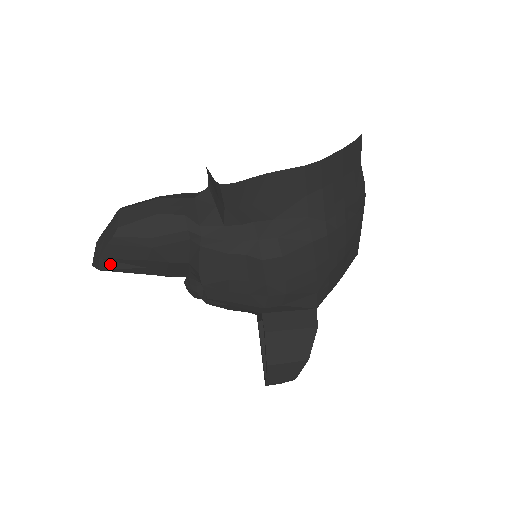
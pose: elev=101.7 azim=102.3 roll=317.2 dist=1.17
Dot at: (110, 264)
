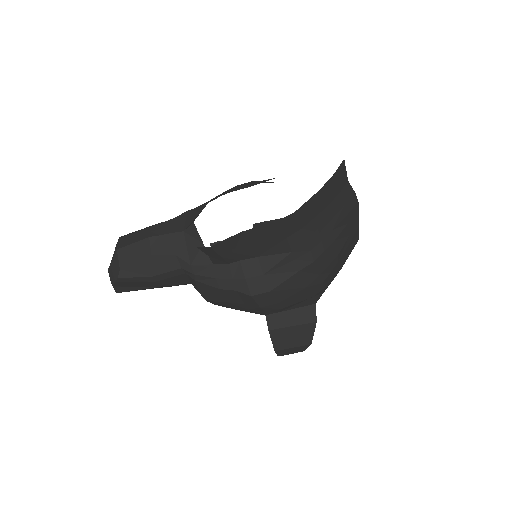
Dot at: (124, 289)
